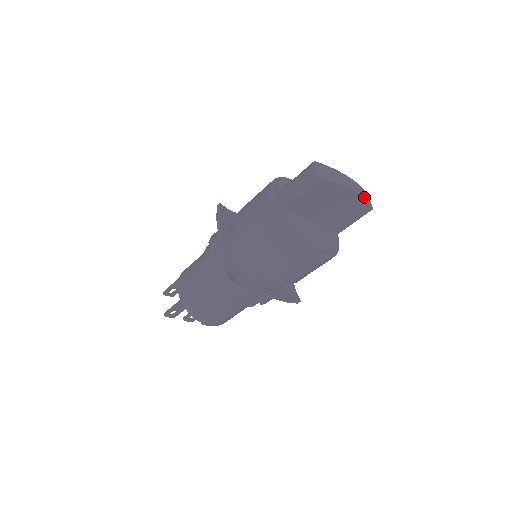
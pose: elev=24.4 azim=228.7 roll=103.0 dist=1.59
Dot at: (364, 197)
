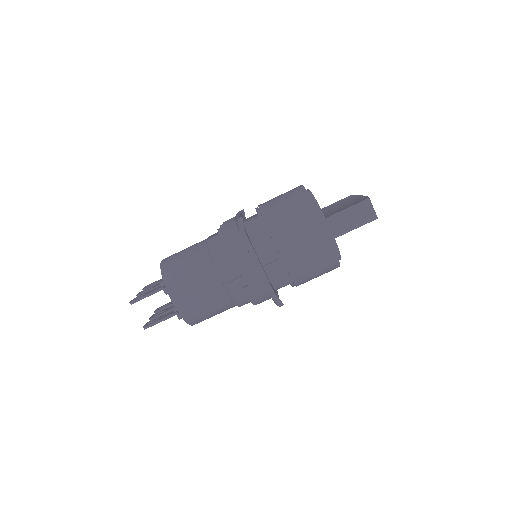
Dot at: occluded
